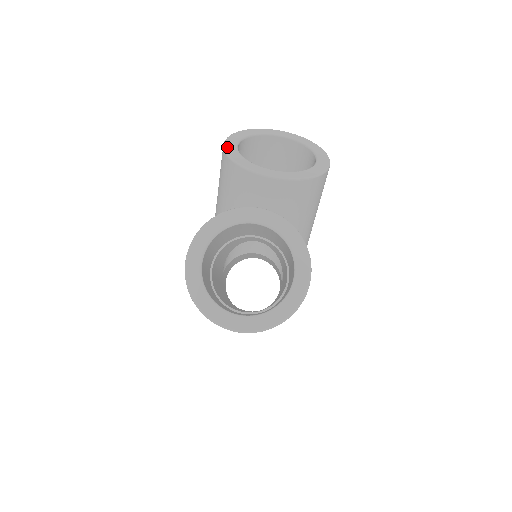
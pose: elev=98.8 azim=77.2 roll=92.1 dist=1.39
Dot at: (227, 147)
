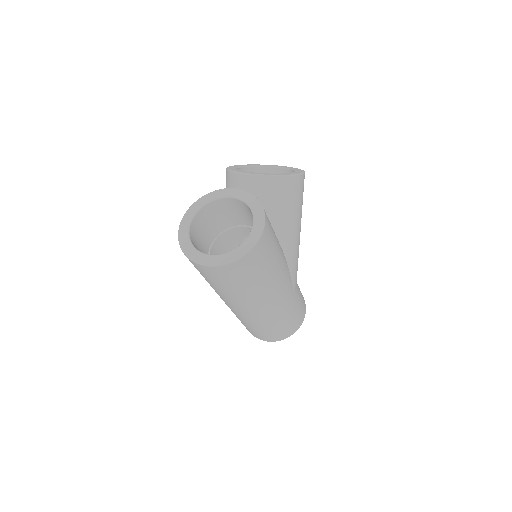
Dot at: (229, 167)
